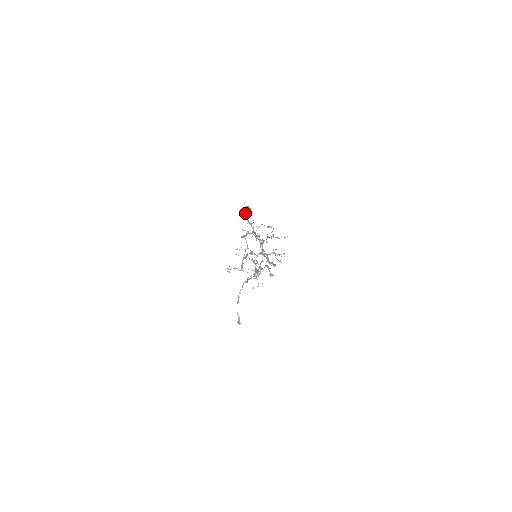
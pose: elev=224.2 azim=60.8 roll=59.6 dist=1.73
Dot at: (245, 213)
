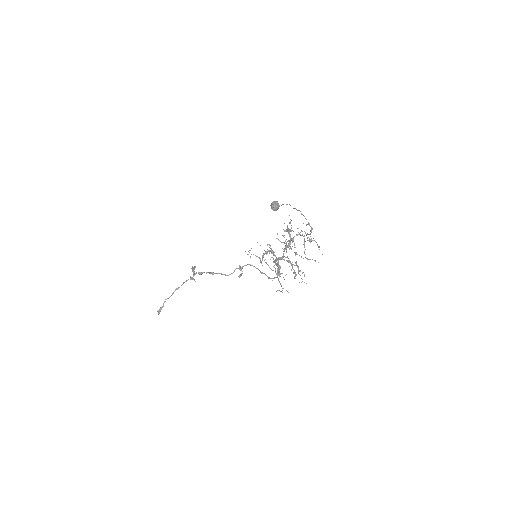
Dot at: (273, 207)
